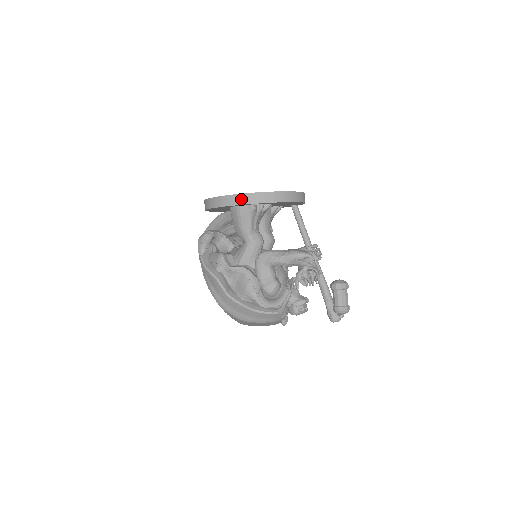
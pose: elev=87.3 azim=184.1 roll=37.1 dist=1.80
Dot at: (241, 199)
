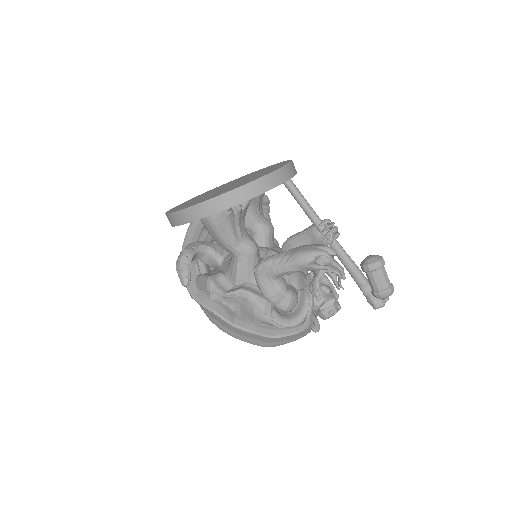
Dot at: (207, 208)
